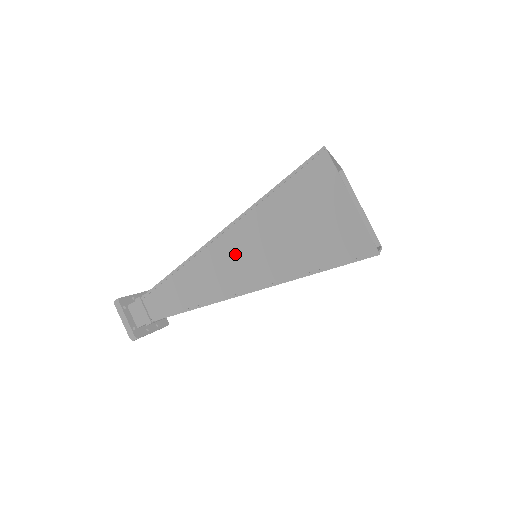
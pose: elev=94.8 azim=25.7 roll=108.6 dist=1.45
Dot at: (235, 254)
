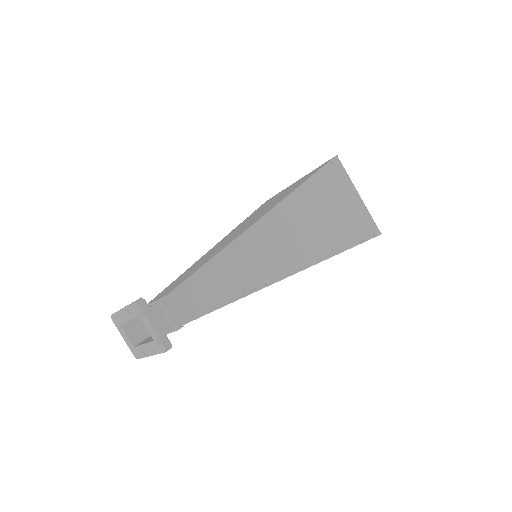
Dot at: (277, 238)
